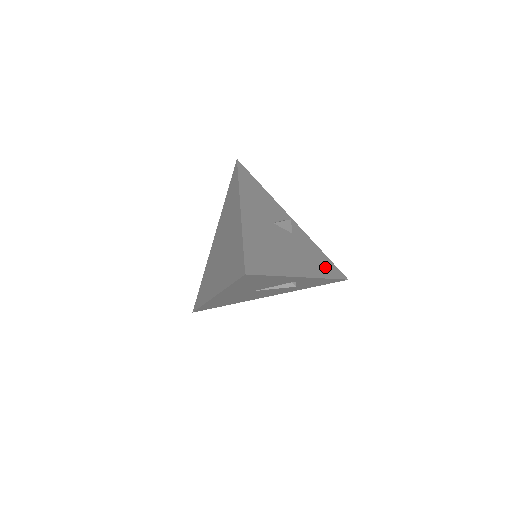
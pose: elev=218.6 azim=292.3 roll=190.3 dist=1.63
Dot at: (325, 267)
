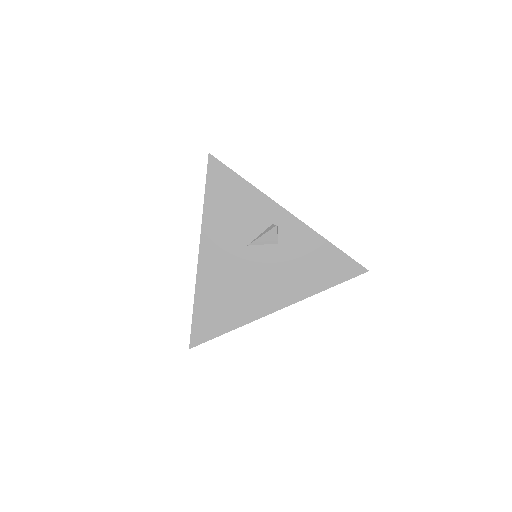
Dot at: (325, 272)
